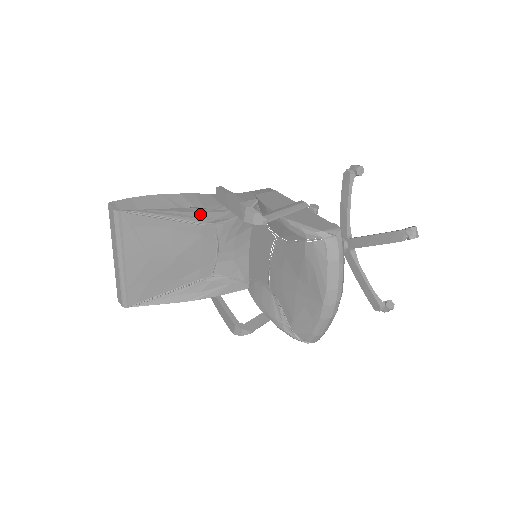
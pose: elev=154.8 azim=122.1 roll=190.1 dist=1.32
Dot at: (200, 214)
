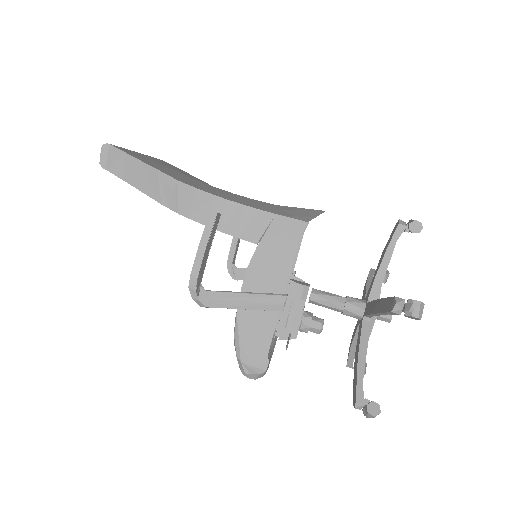
Dot at: occluded
